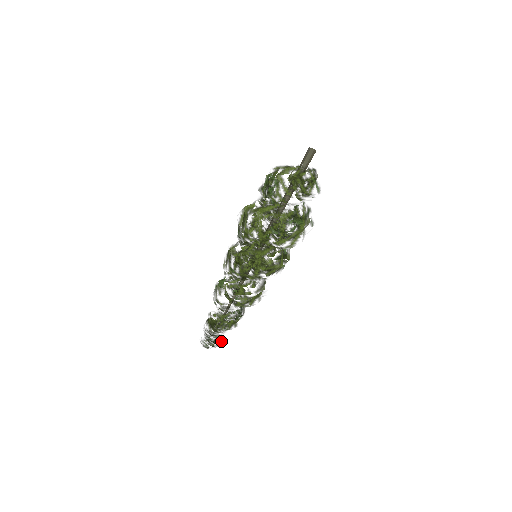
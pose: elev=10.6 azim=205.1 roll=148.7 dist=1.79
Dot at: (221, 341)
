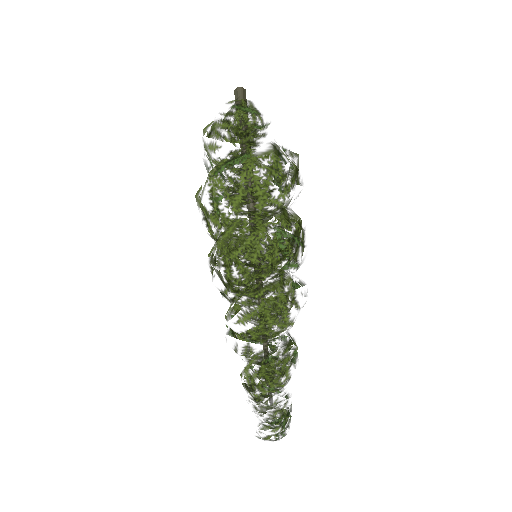
Dot at: (281, 415)
